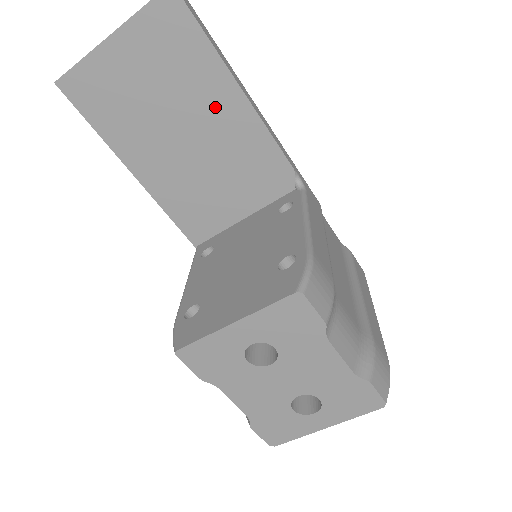
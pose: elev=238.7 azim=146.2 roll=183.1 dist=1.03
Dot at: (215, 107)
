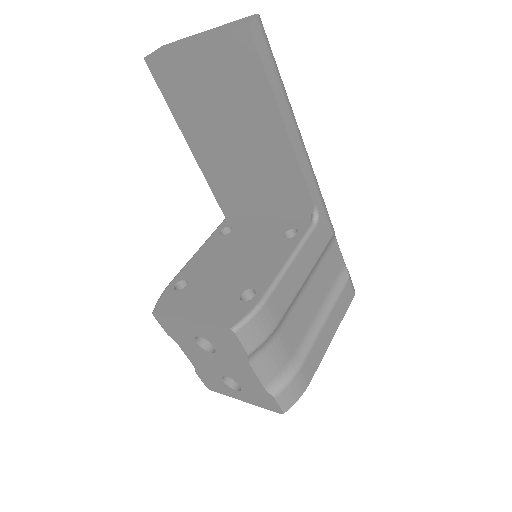
Dot at: (262, 131)
